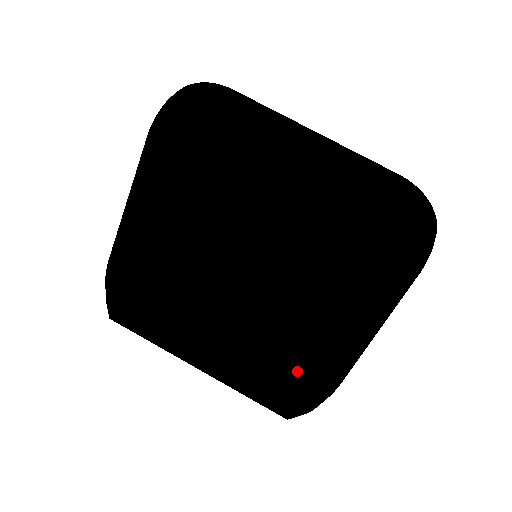
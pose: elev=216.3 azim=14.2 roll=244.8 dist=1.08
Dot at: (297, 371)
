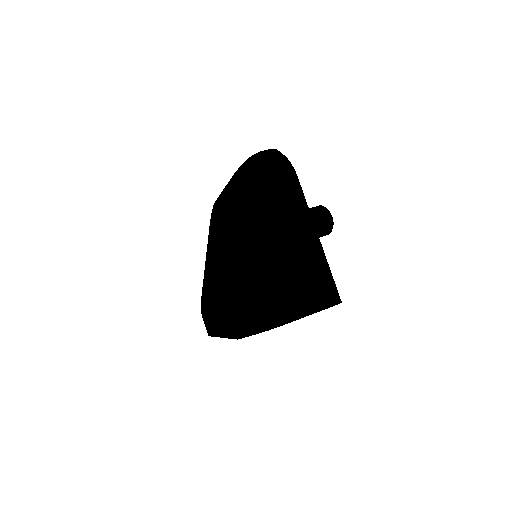
Dot at: (225, 280)
